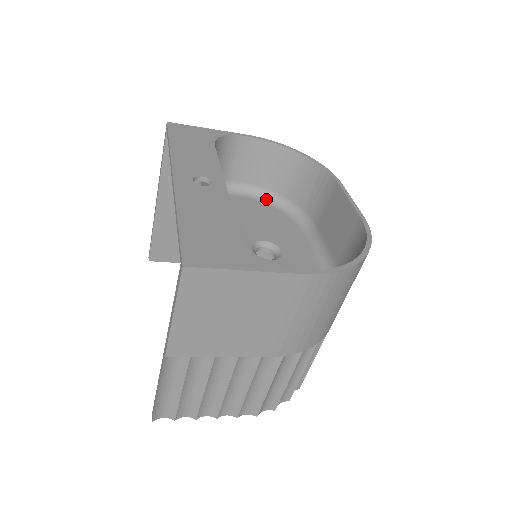
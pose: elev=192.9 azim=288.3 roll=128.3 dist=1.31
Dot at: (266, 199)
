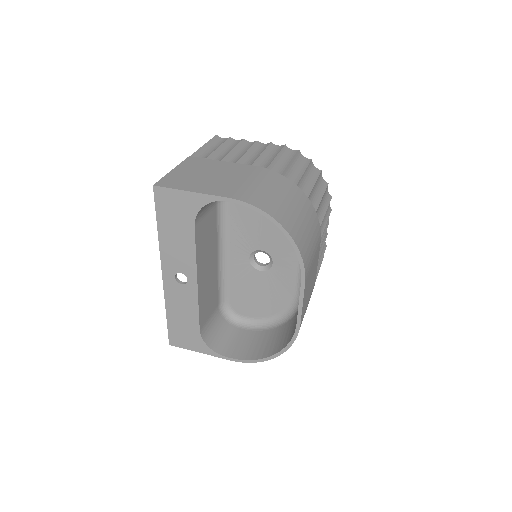
Dot at: occluded
